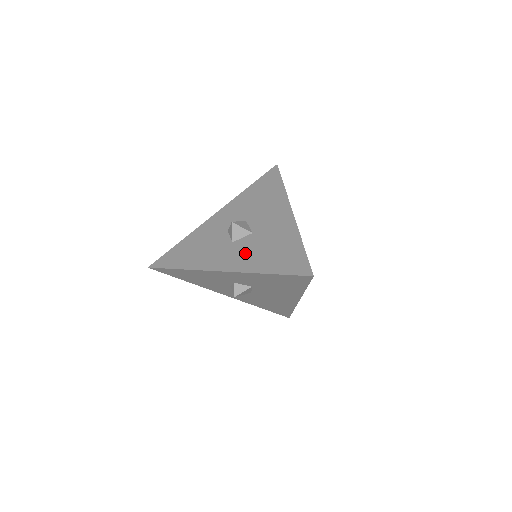
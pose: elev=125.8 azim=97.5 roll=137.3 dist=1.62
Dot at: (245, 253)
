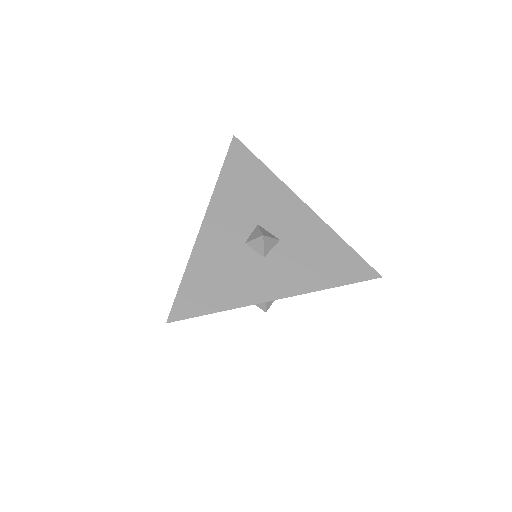
Dot at: (292, 268)
